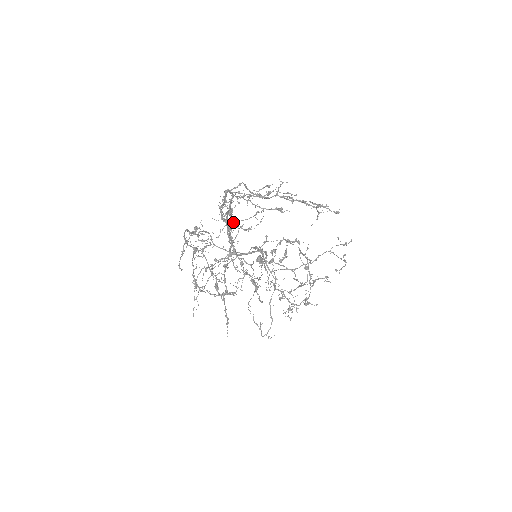
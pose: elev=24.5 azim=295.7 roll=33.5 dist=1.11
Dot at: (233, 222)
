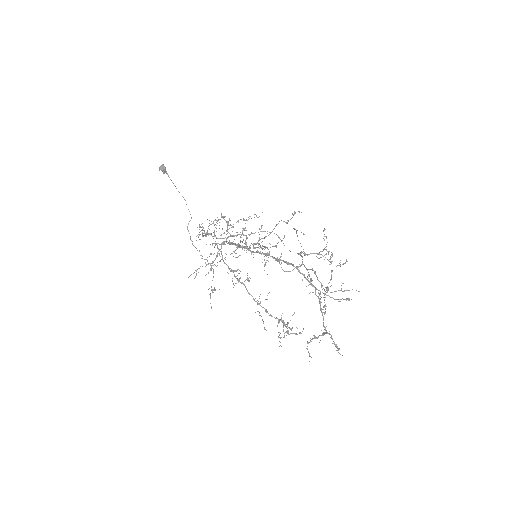
Dot at: (254, 248)
